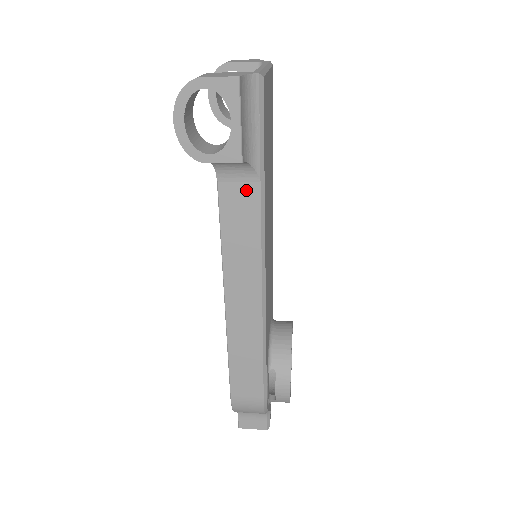
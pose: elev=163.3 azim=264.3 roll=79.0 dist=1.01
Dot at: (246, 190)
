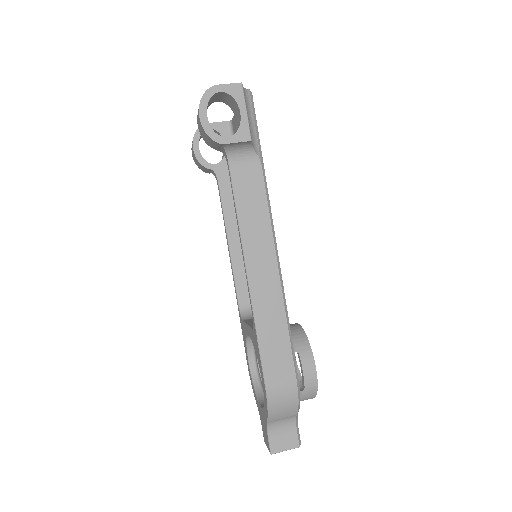
Dot at: (252, 172)
